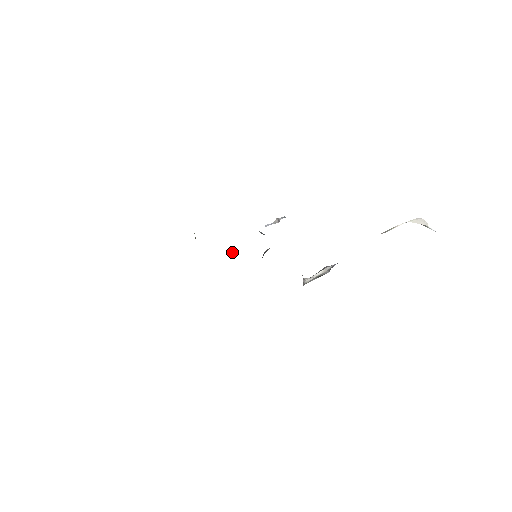
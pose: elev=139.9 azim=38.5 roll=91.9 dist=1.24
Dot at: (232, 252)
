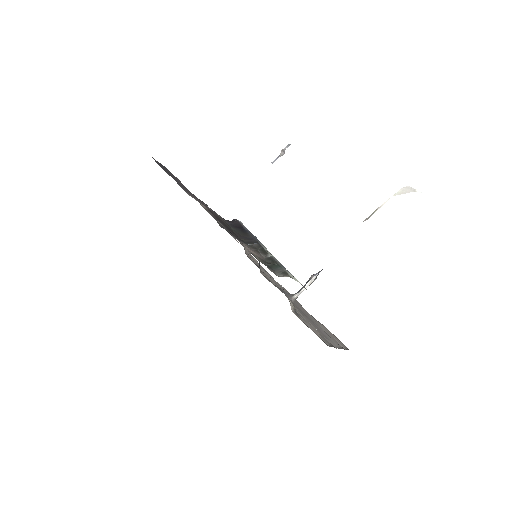
Dot at: occluded
